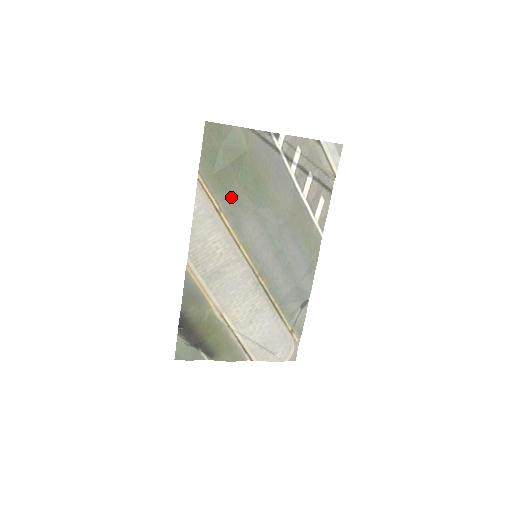
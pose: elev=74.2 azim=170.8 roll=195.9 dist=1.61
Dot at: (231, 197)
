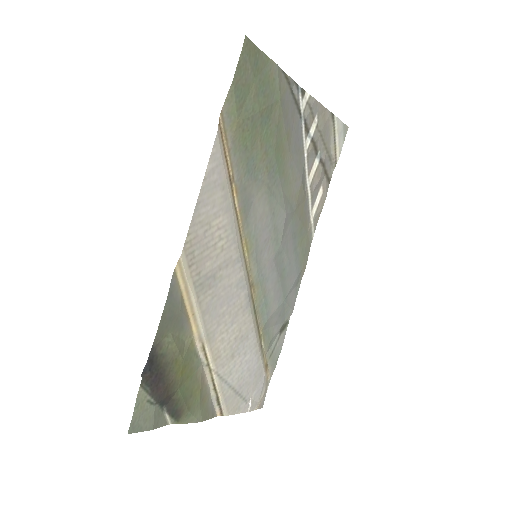
Dot at: (249, 163)
